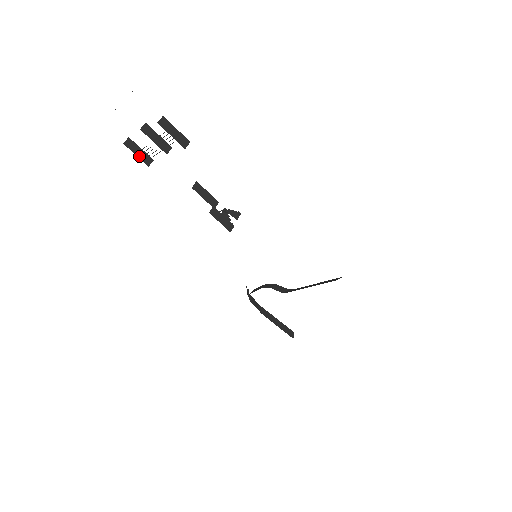
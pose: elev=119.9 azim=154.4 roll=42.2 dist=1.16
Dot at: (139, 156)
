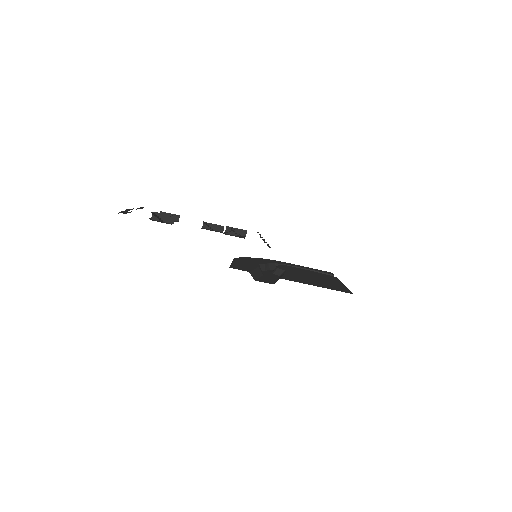
Dot at: occluded
